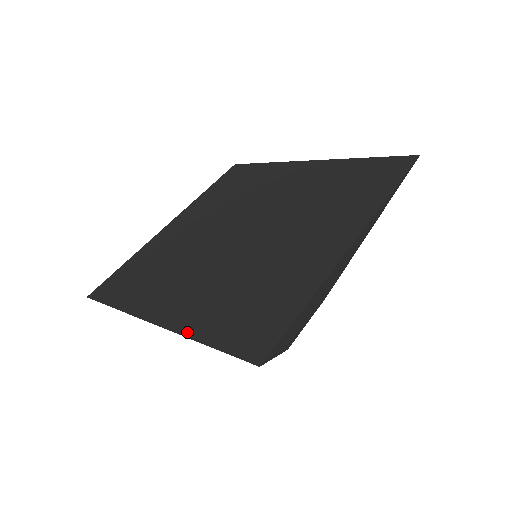
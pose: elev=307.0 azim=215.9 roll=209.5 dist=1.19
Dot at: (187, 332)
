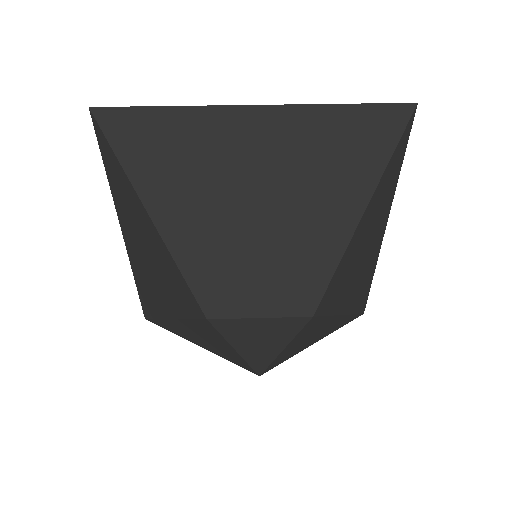
Dot at: occluded
